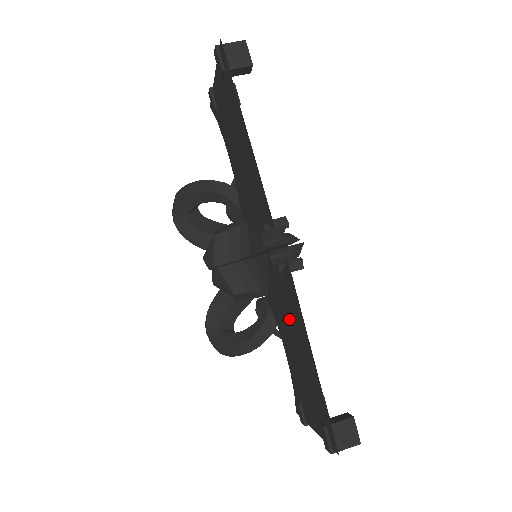
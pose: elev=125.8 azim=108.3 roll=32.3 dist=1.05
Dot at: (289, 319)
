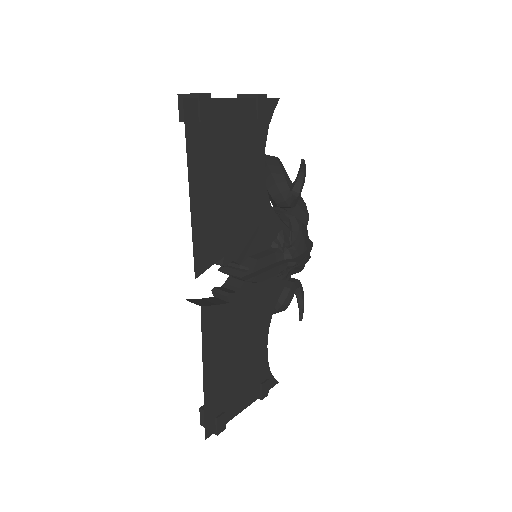
Dot at: occluded
